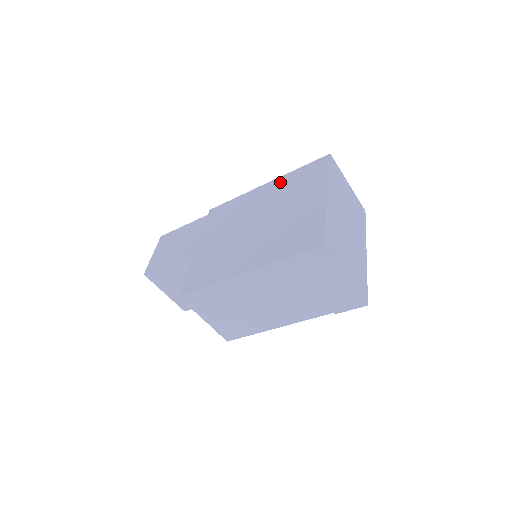
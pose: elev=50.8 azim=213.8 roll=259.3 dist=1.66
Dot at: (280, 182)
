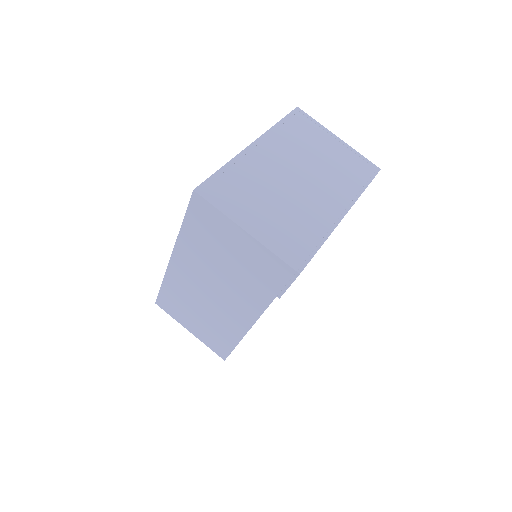
Dot at: occluded
